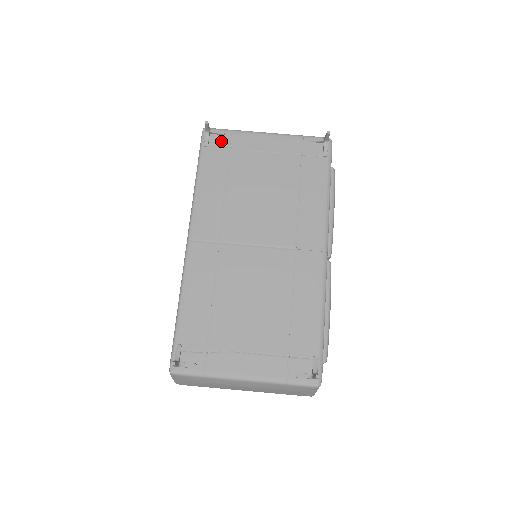
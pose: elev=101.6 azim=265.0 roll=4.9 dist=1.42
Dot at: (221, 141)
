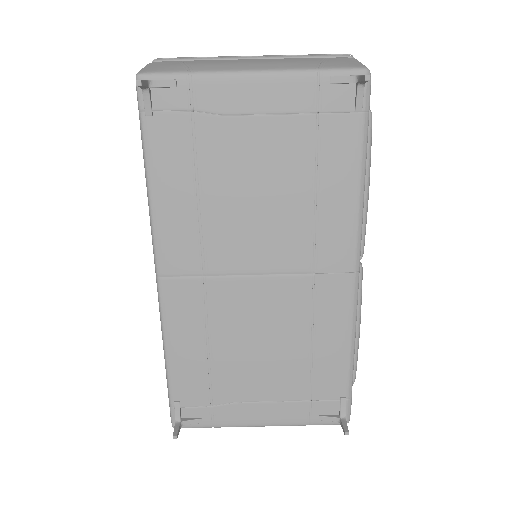
Dot at: (173, 101)
